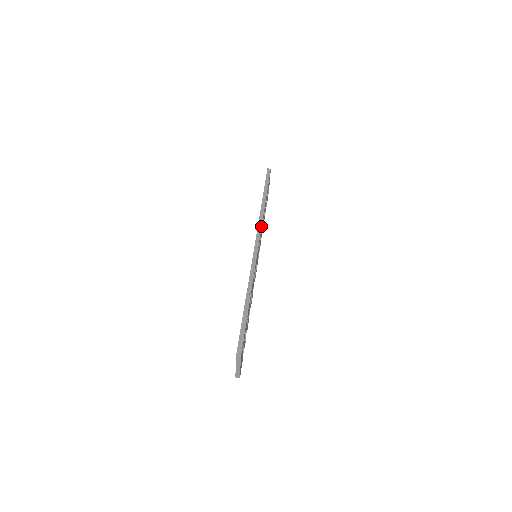
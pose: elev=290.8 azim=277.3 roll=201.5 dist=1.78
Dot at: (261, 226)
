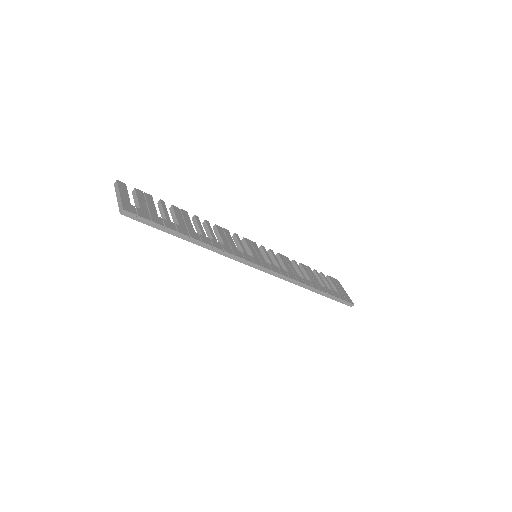
Dot at: (239, 258)
